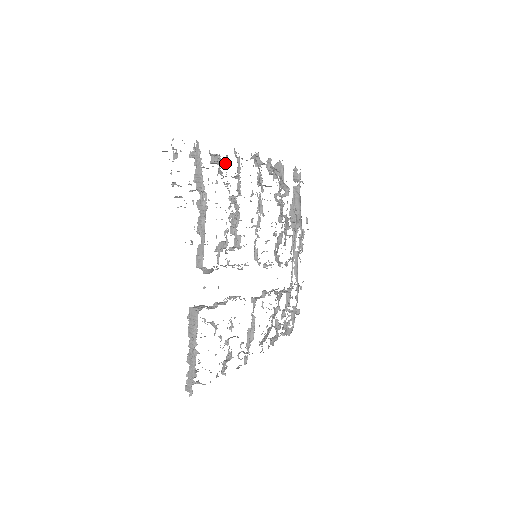
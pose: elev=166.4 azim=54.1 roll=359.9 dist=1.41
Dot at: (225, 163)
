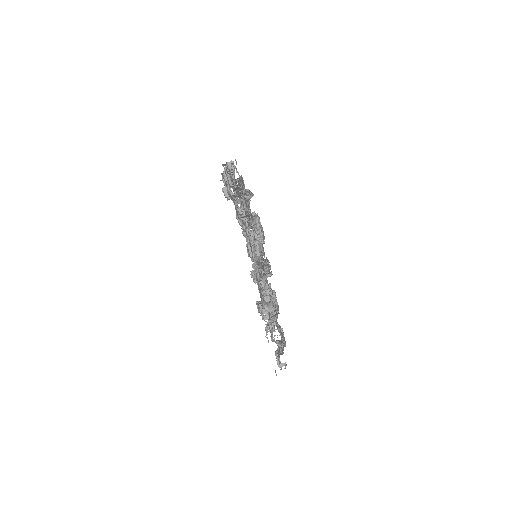
Dot at: occluded
